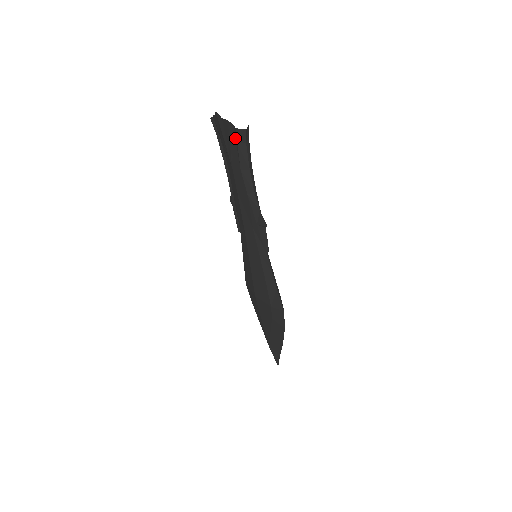
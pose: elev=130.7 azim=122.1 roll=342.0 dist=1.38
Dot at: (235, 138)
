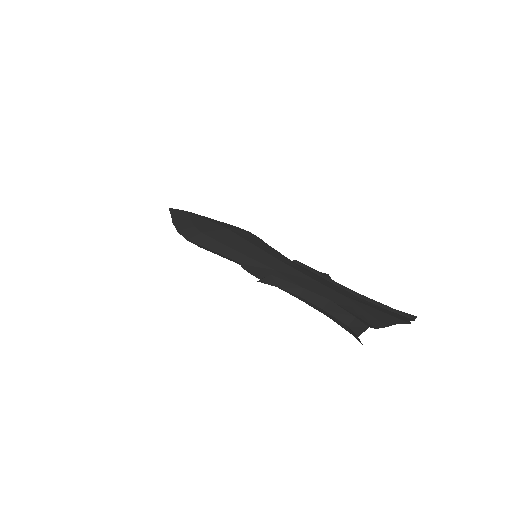
Dot at: occluded
